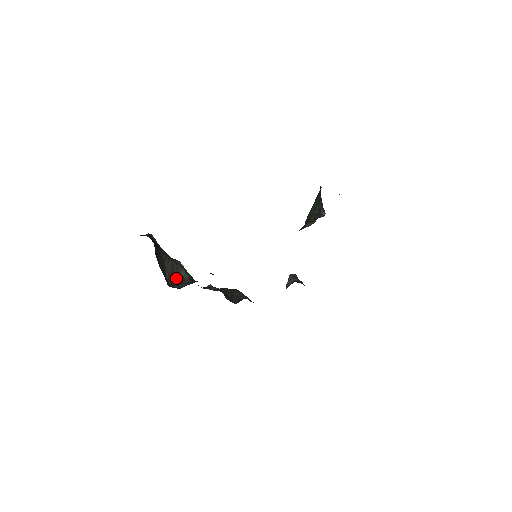
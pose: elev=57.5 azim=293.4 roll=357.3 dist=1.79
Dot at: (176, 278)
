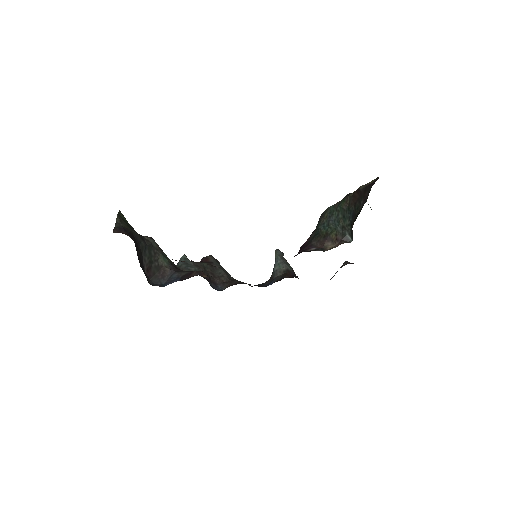
Dot at: (155, 269)
